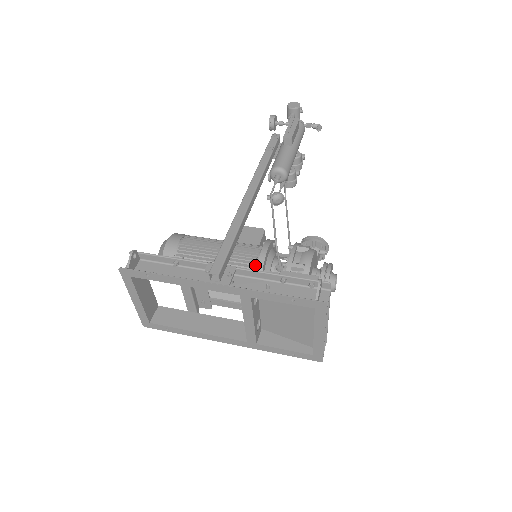
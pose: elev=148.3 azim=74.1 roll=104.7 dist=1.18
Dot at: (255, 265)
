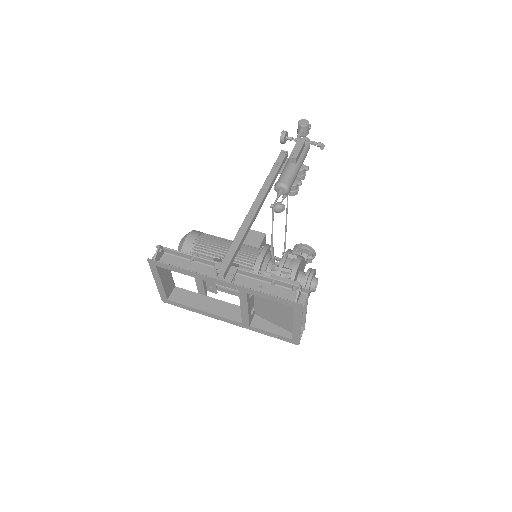
Dot at: (254, 265)
